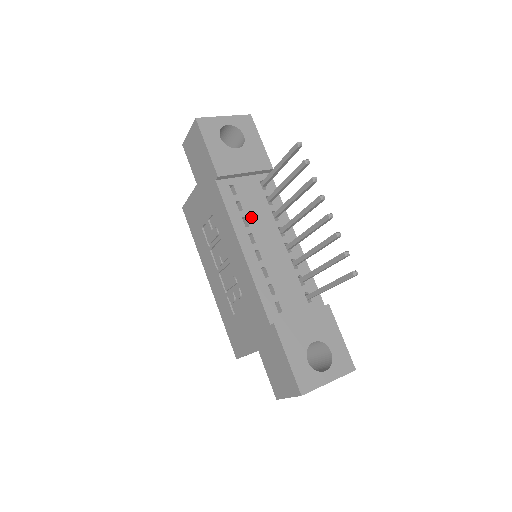
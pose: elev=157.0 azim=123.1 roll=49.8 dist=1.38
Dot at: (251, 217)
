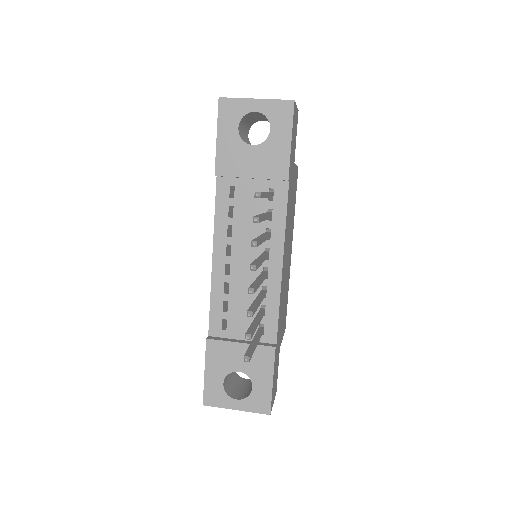
Dot at: (239, 227)
